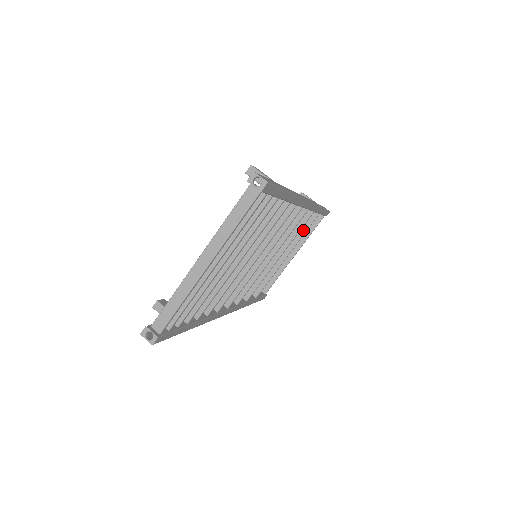
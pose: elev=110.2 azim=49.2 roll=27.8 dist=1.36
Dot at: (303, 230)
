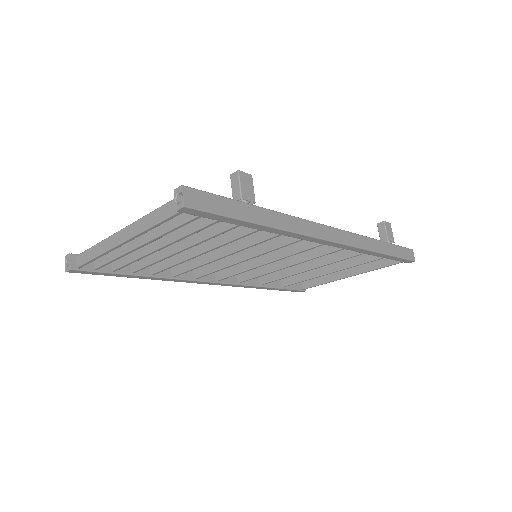
Dot at: (360, 260)
